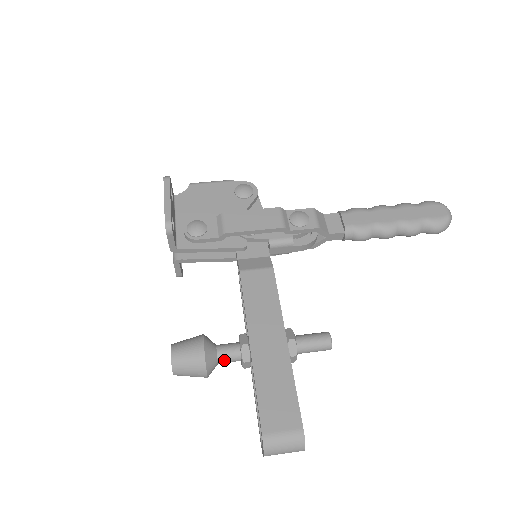
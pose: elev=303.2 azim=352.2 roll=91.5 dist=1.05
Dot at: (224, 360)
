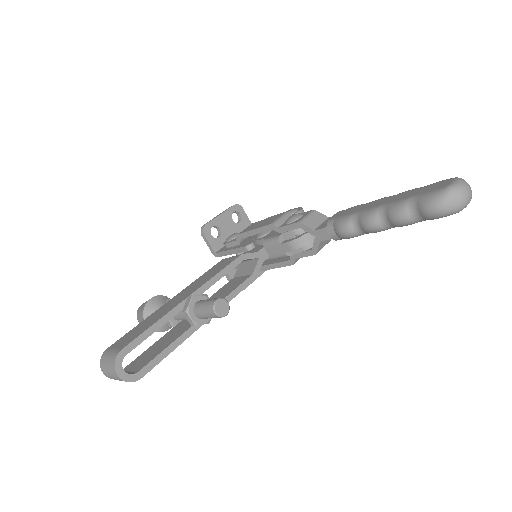
Dot at: occluded
